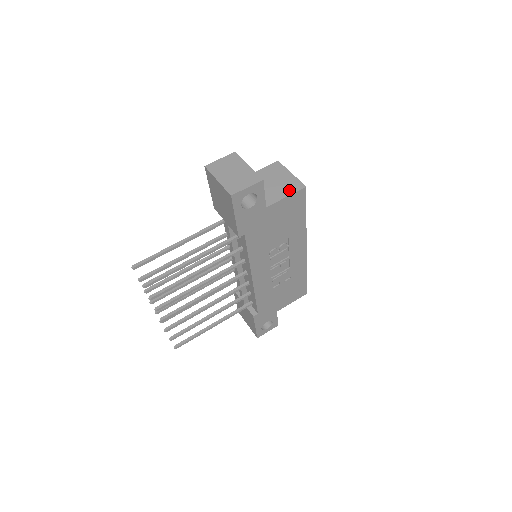
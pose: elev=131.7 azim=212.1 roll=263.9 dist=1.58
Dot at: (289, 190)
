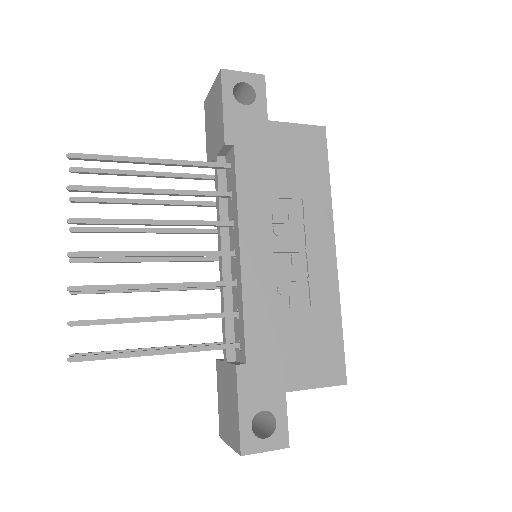
Dot at: occluded
